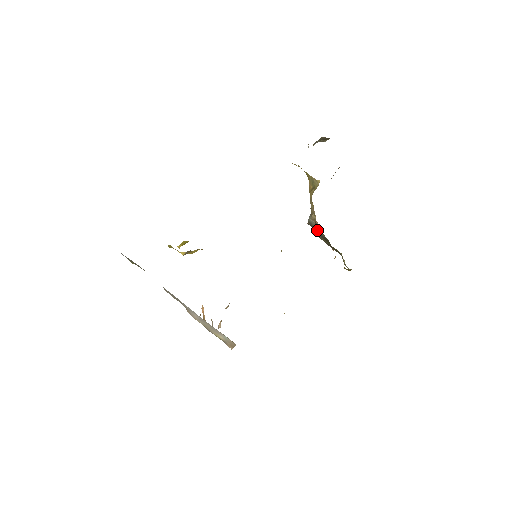
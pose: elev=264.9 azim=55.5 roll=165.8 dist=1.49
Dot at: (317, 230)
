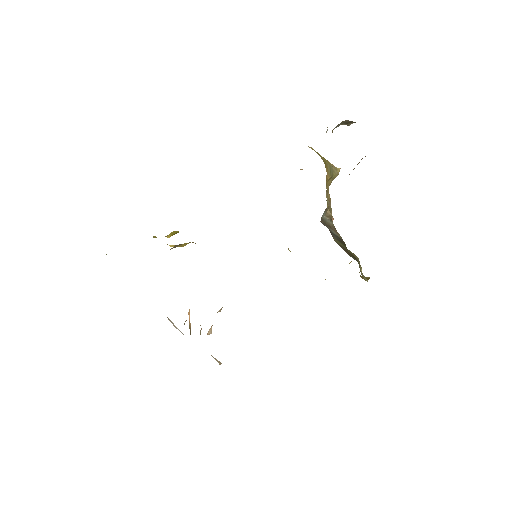
Dot at: (332, 229)
